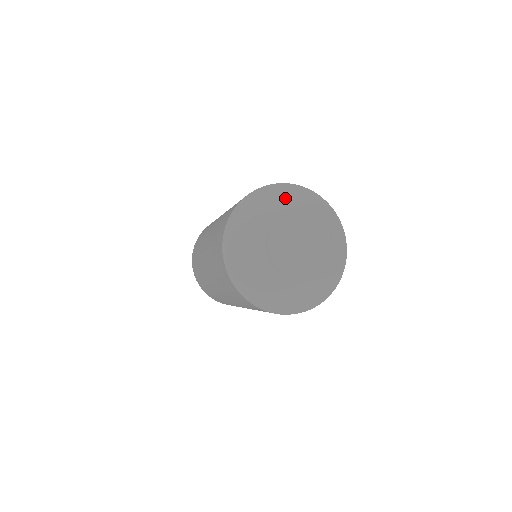
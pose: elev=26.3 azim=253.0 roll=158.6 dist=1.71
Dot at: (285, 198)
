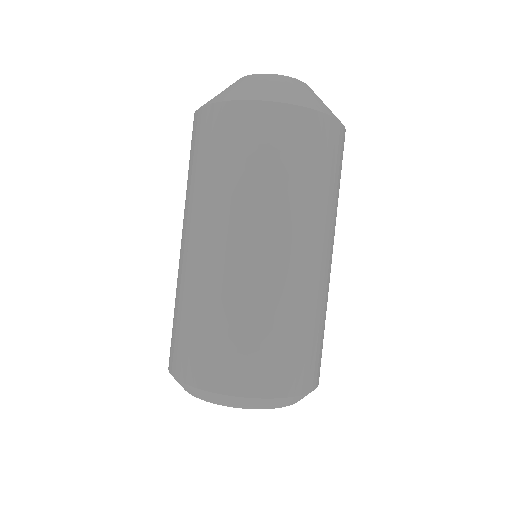
Dot at: occluded
